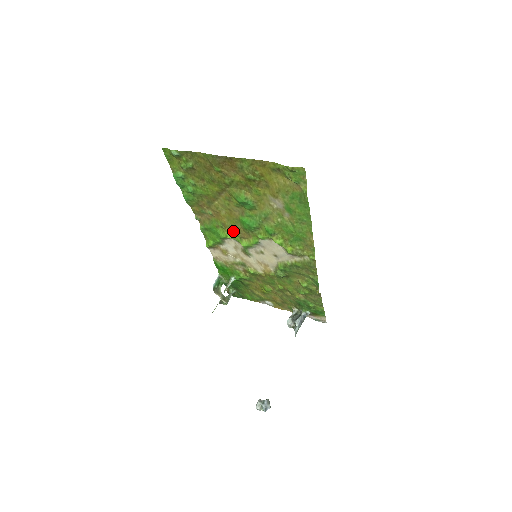
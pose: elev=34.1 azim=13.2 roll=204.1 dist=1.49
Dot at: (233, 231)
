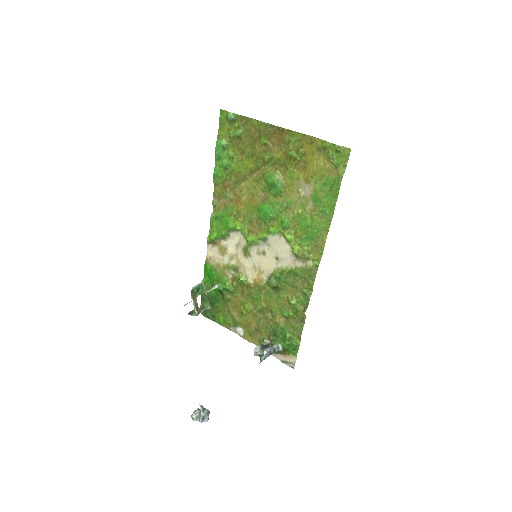
Dot at: (245, 221)
